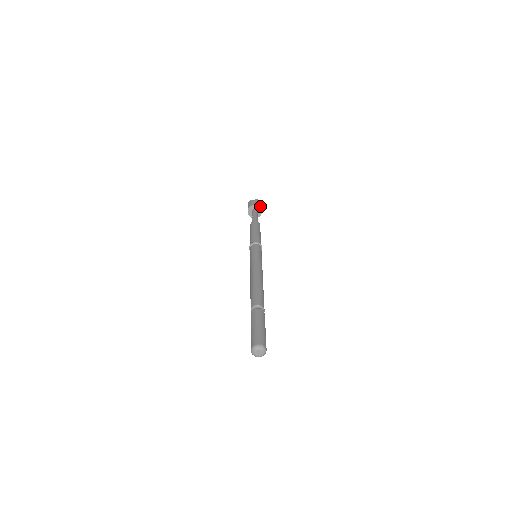
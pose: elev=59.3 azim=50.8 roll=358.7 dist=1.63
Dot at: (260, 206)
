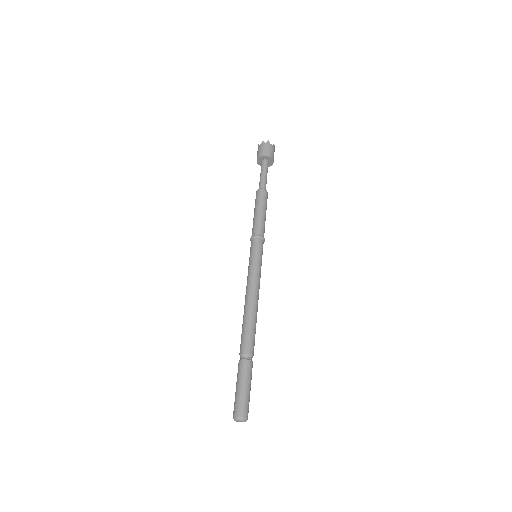
Dot at: occluded
